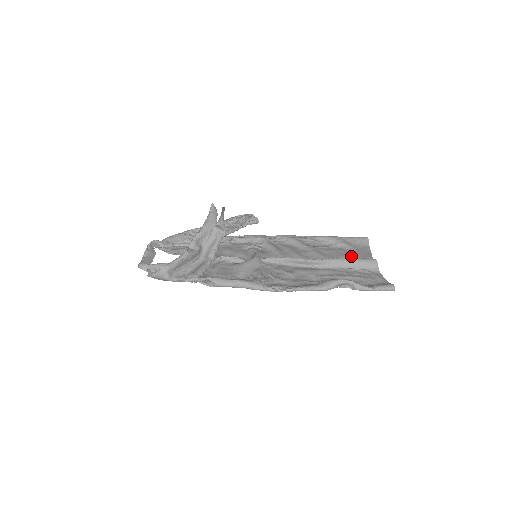
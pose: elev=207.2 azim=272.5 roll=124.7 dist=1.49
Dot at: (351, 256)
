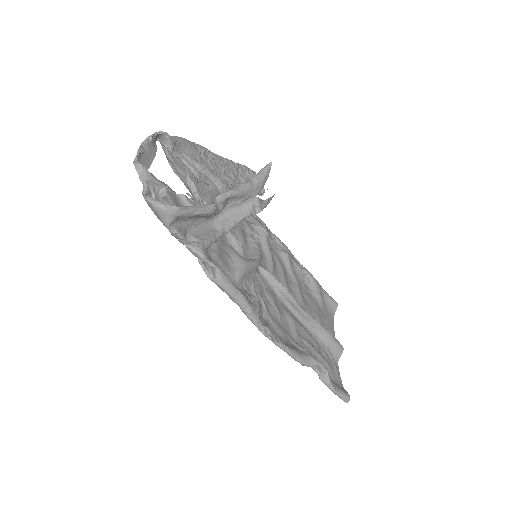
Dot at: (322, 320)
